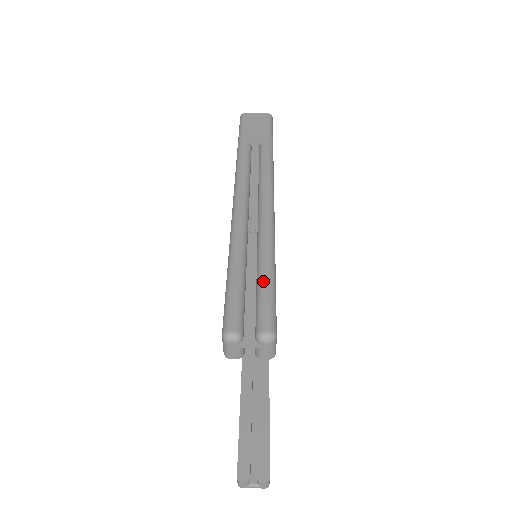
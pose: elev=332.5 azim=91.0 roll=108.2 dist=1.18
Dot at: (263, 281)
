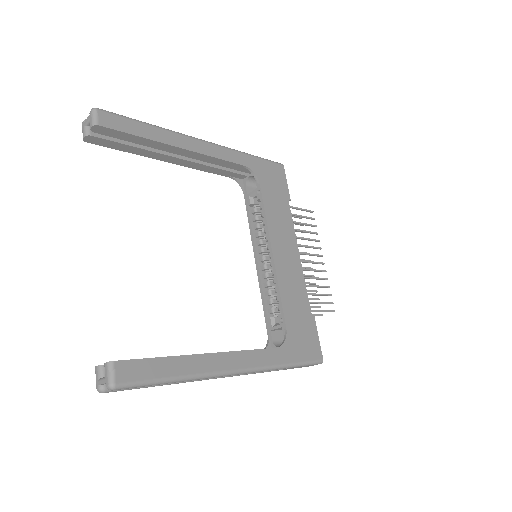
Dot at: occluded
